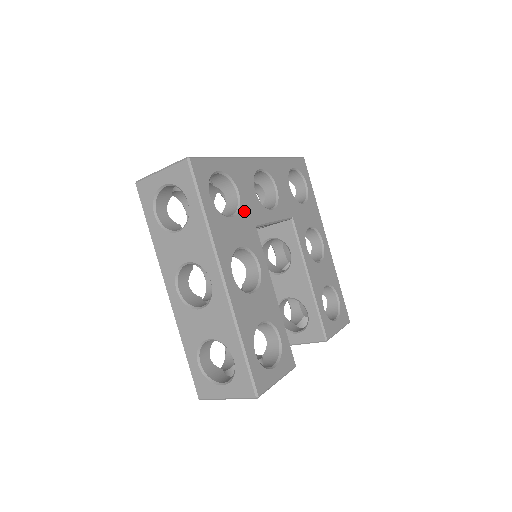
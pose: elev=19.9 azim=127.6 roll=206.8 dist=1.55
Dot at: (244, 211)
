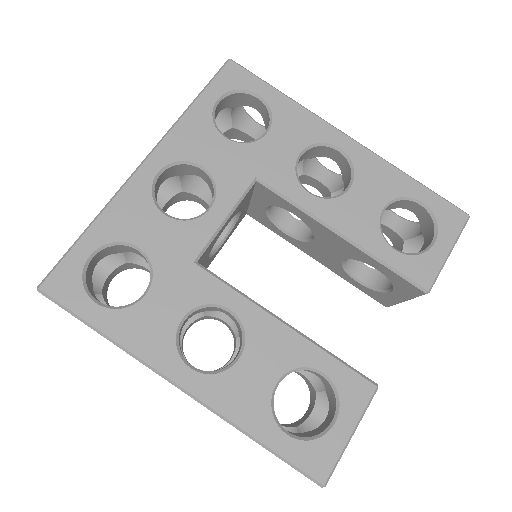
Dot at: (162, 263)
